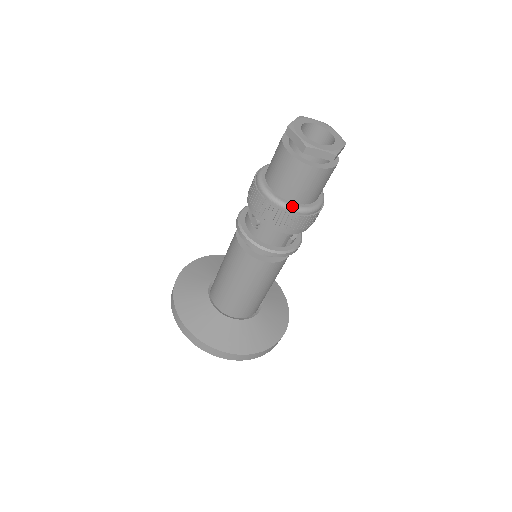
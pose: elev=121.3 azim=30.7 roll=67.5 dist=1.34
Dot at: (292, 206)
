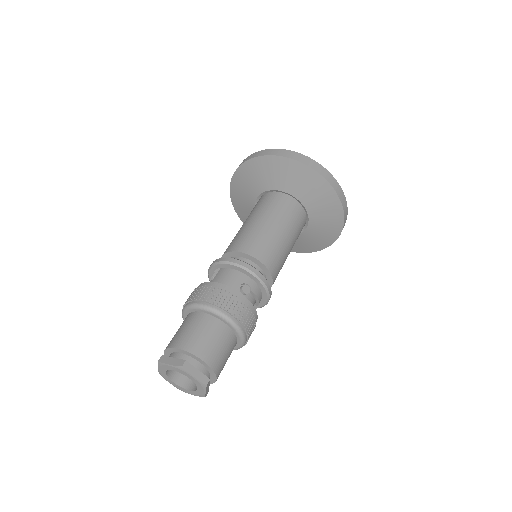
Dot at: occluded
